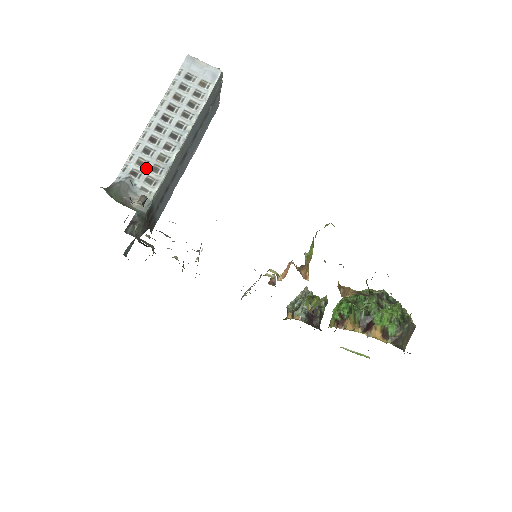
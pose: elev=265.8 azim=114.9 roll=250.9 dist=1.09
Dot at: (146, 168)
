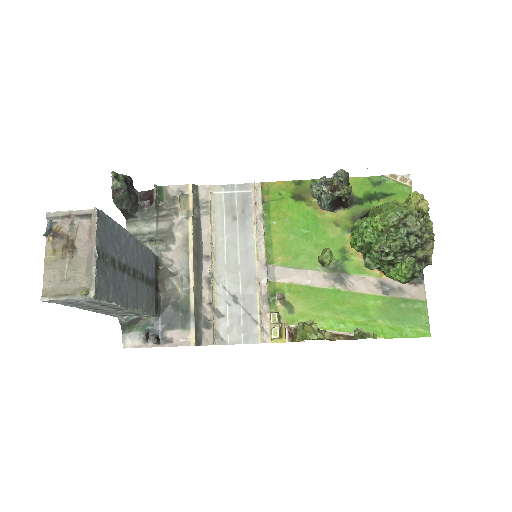
Dot at: (127, 314)
